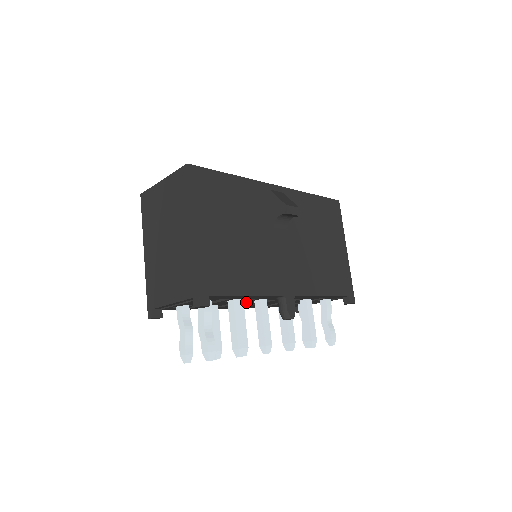
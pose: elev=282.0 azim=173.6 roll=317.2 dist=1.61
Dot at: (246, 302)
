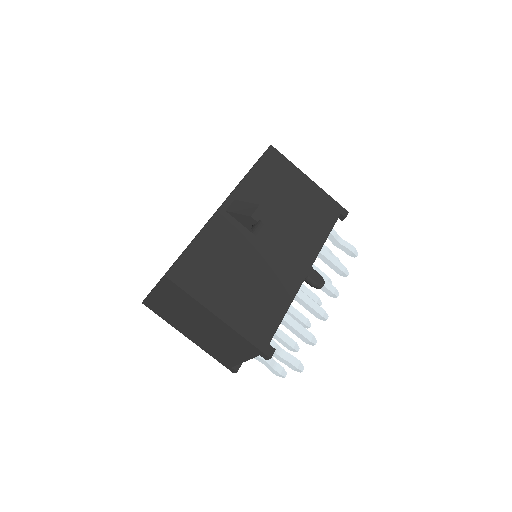
Dot at: occluded
